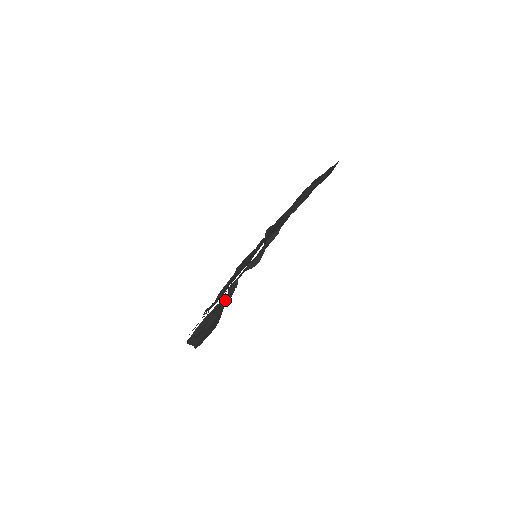
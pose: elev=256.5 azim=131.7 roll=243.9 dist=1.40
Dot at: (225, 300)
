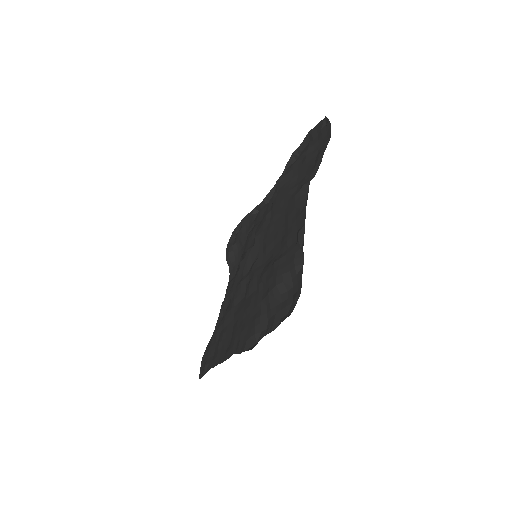
Dot at: (252, 220)
